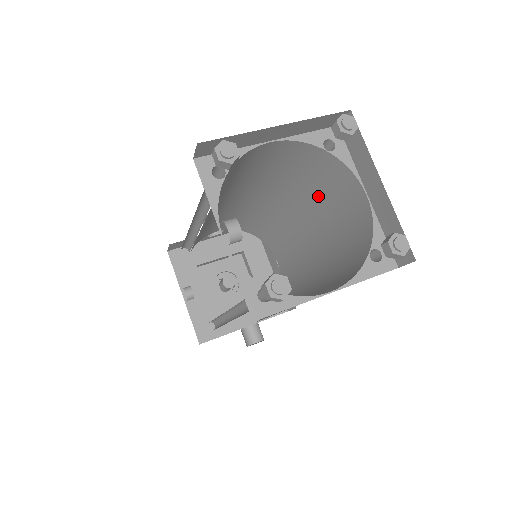
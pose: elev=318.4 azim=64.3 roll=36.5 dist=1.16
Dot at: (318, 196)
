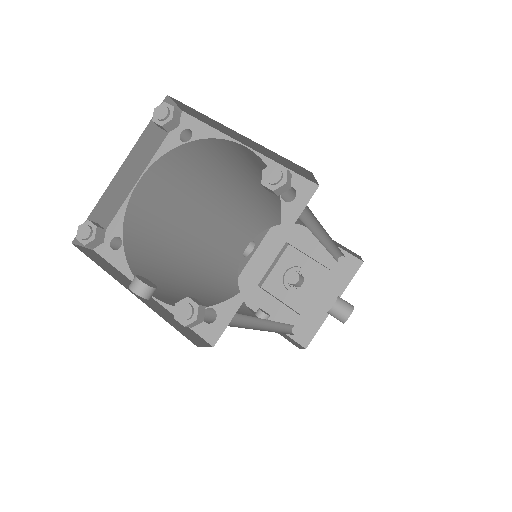
Dot at: (244, 171)
